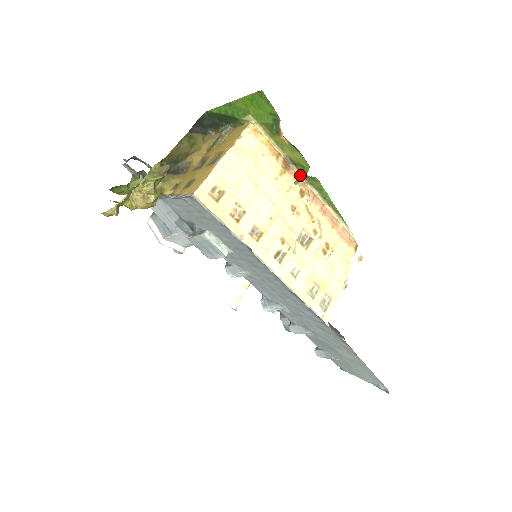
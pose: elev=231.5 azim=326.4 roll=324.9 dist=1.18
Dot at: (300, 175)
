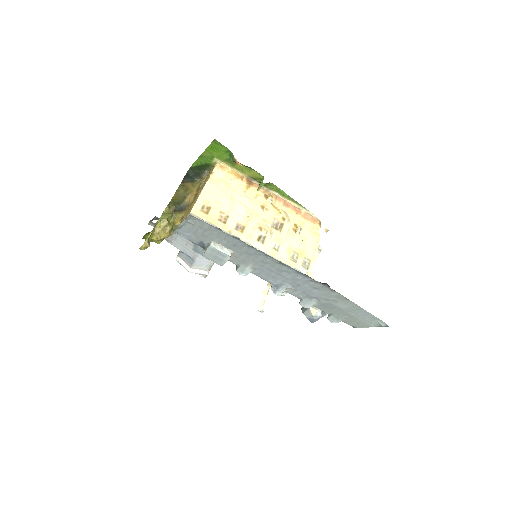
Dot at: (259, 184)
